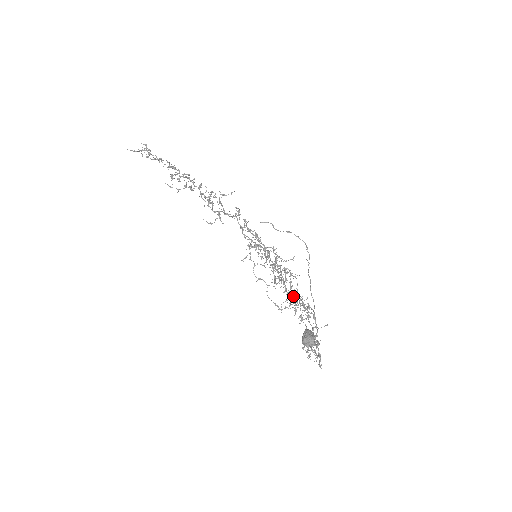
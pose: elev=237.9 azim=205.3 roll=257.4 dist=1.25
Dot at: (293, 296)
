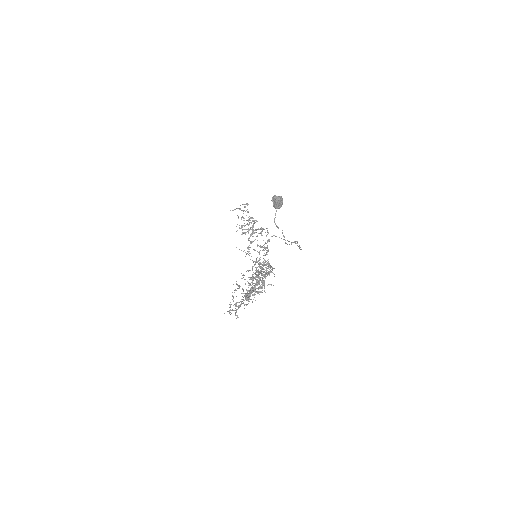
Dot at: occluded
